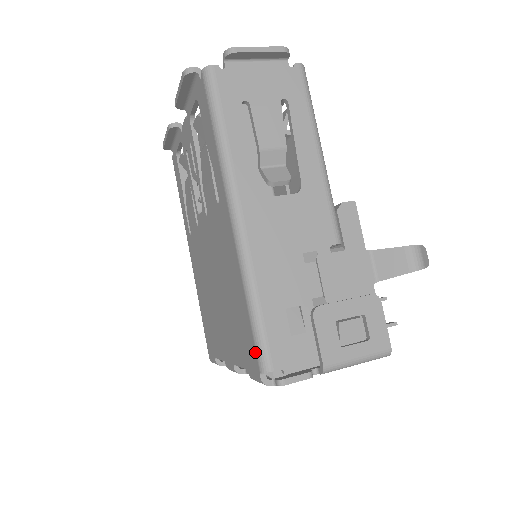
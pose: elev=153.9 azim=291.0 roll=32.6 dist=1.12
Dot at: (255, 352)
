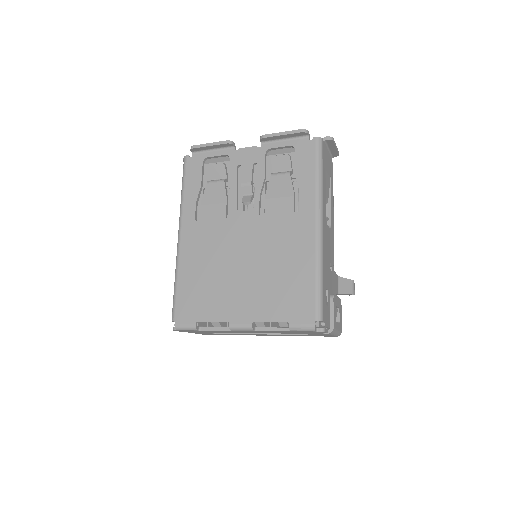
Dot at: (314, 308)
